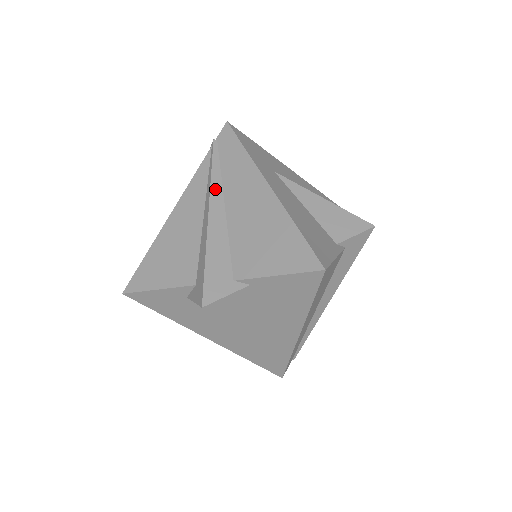
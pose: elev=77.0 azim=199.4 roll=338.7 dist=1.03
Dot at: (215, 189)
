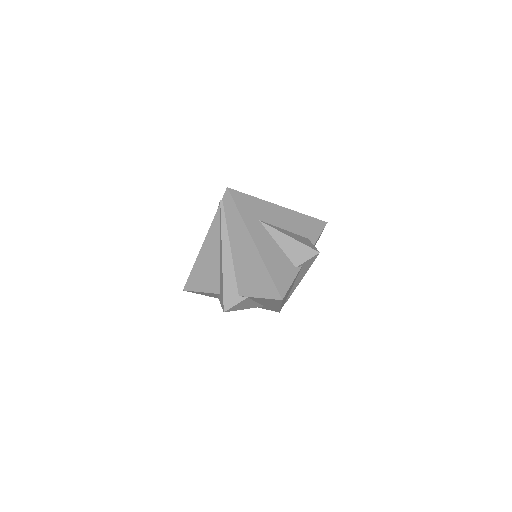
Dot at: (224, 238)
